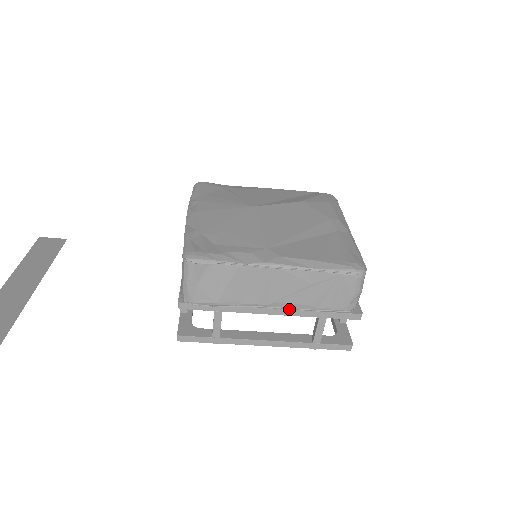
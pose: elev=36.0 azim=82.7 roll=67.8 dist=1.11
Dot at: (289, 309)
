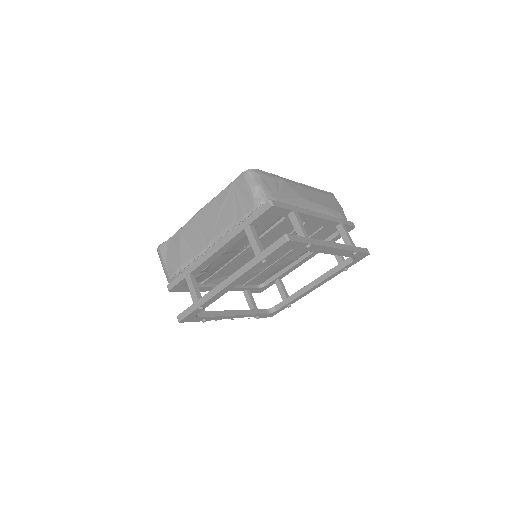
Dot at: (222, 239)
